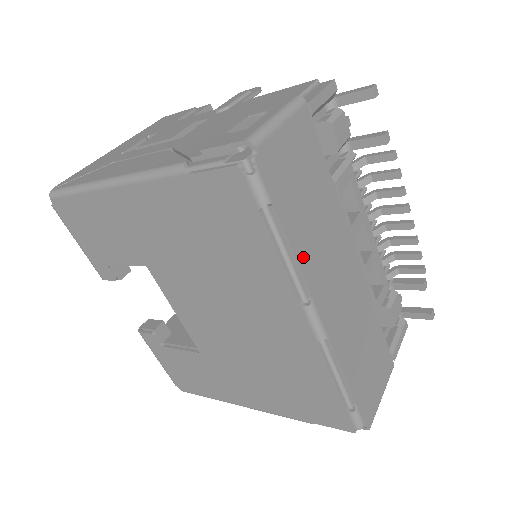
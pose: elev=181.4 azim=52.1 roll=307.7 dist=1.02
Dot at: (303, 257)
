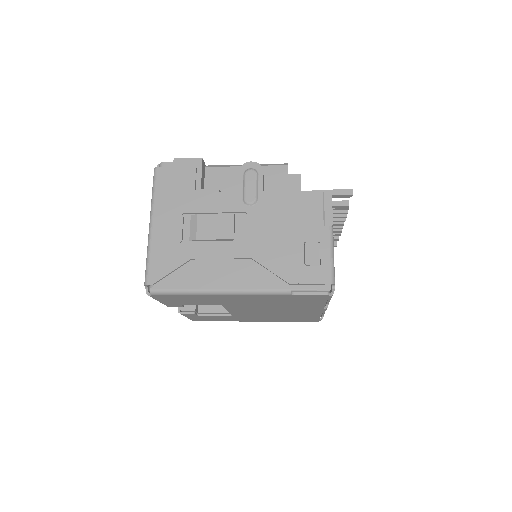
Dot at: occluded
